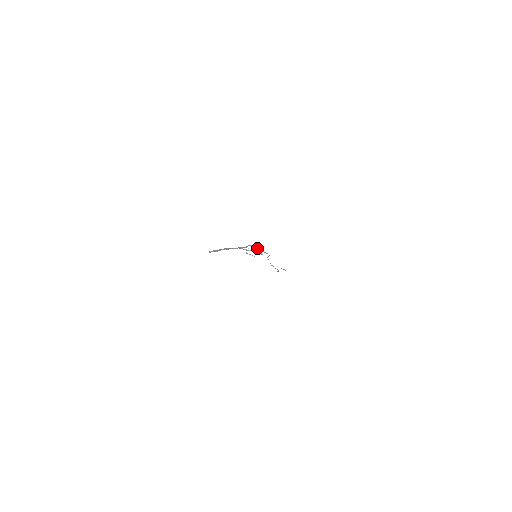
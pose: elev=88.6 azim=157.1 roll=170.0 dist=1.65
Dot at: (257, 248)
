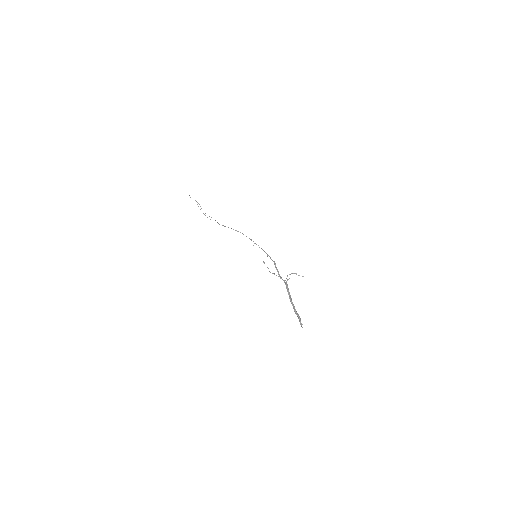
Dot at: occluded
